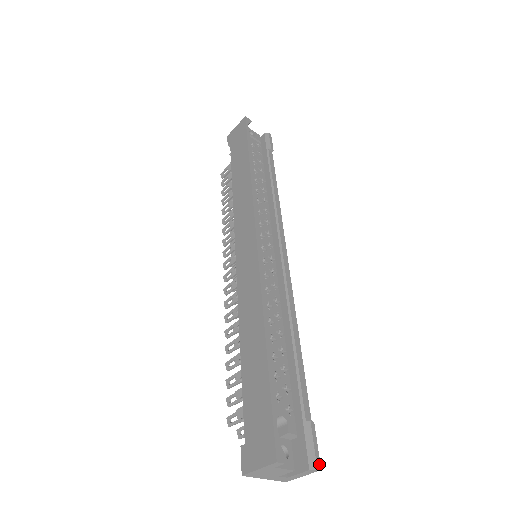
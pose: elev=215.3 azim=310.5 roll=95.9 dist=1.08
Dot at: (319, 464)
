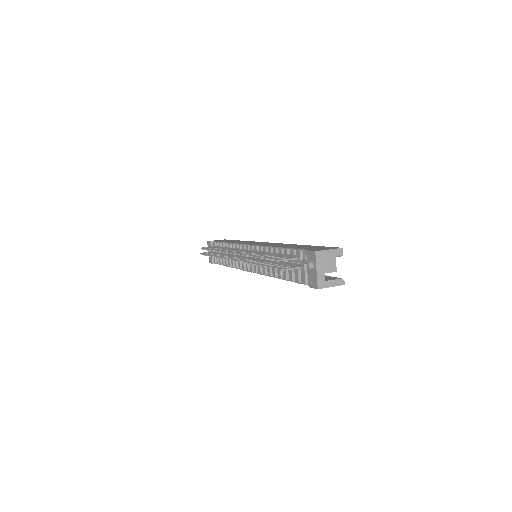
Dot at: (343, 283)
